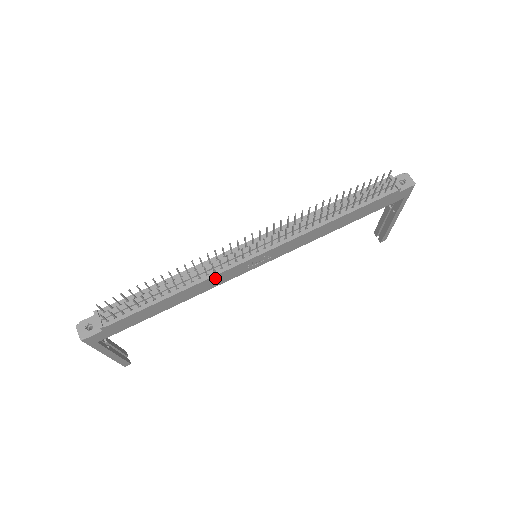
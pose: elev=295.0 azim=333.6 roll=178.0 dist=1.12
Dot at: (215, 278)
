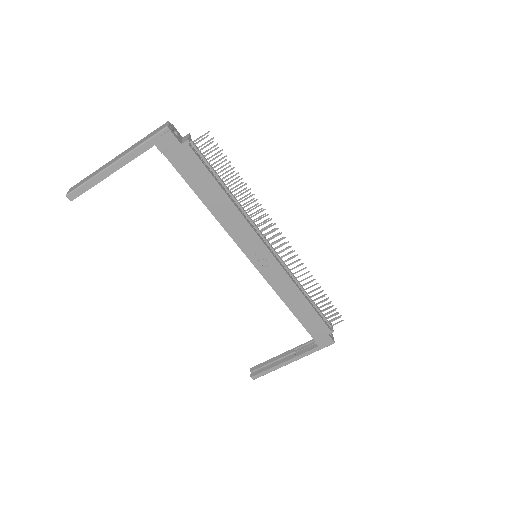
Dot at: (244, 226)
